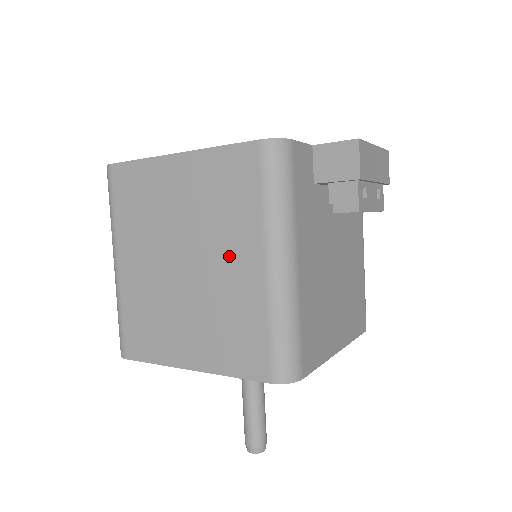
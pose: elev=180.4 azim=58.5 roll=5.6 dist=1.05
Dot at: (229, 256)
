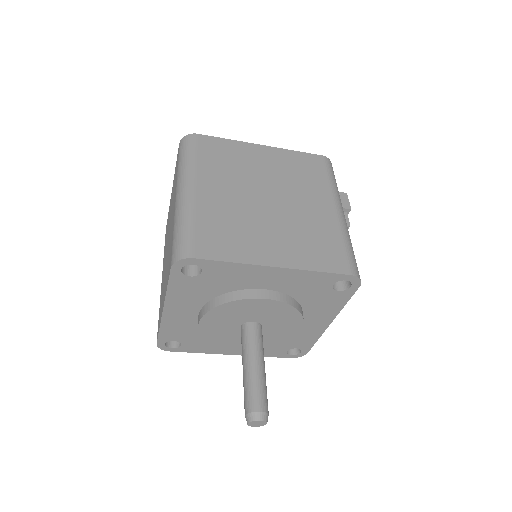
Dot at: (308, 201)
